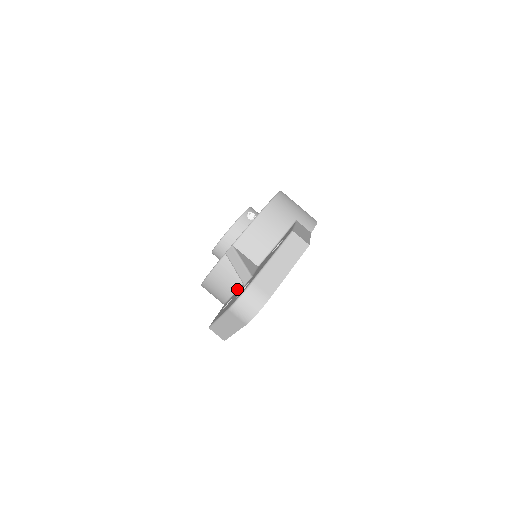
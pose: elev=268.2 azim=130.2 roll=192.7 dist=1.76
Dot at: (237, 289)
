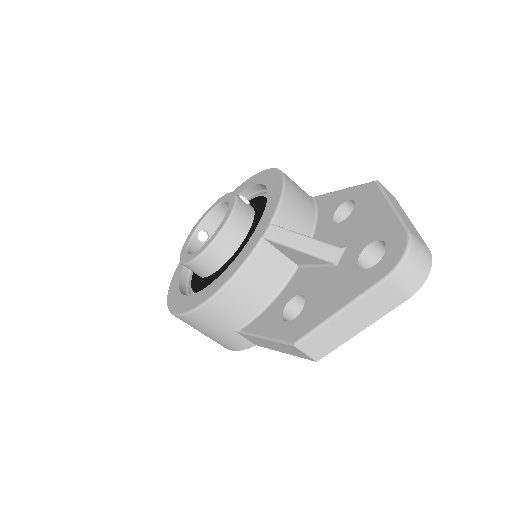
Dot at: (278, 292)
